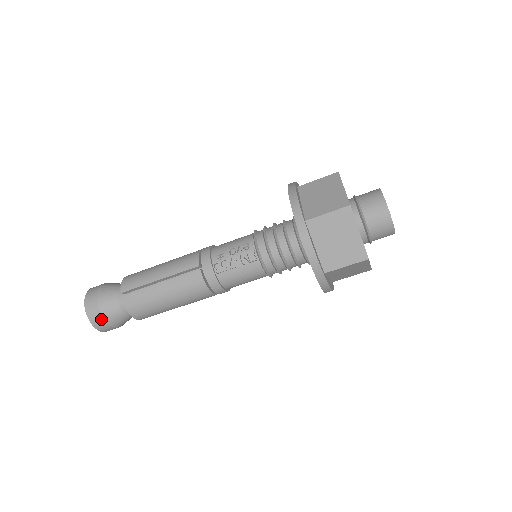
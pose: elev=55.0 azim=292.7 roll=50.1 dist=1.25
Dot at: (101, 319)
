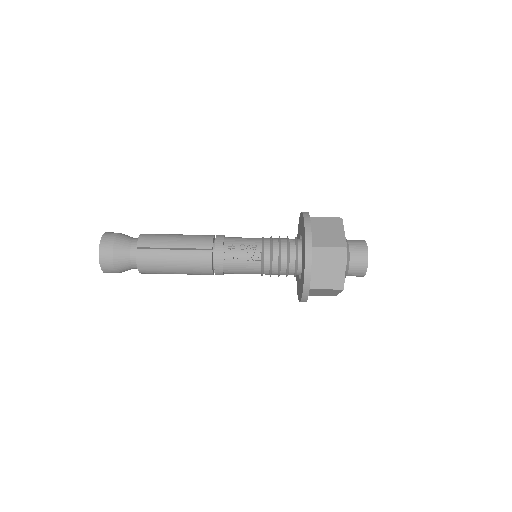
Dot at: (110, 262)
